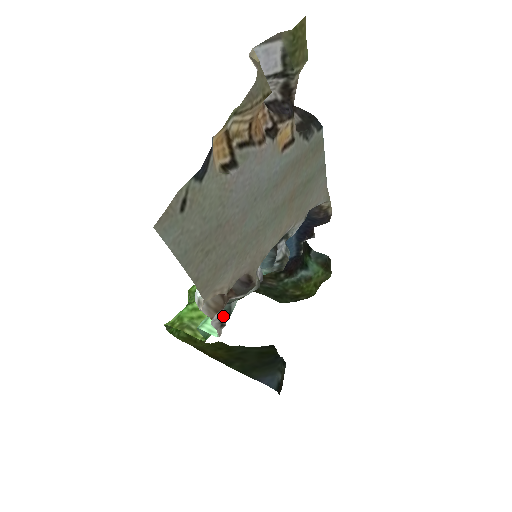
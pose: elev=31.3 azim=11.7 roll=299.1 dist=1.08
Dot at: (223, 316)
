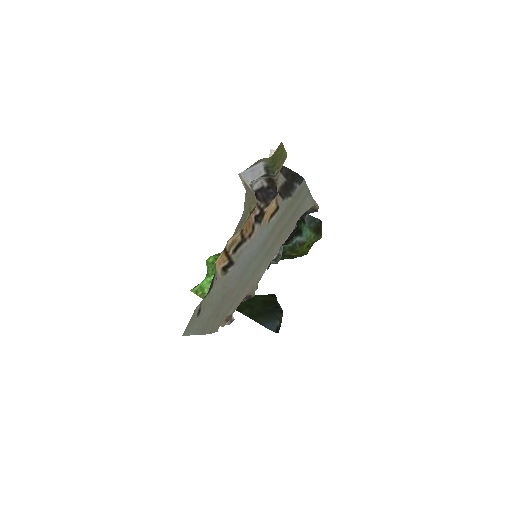
Dot at: occluded
